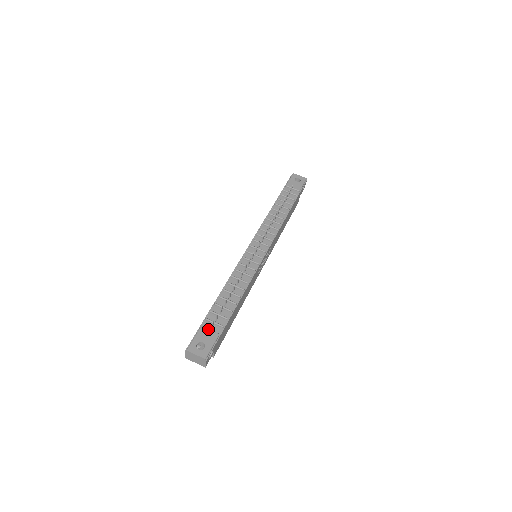
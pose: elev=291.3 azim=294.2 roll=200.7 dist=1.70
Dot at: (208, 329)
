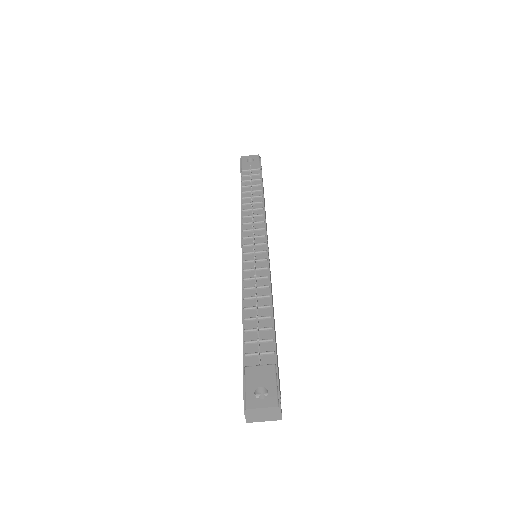
Dot at: (256, 366)
